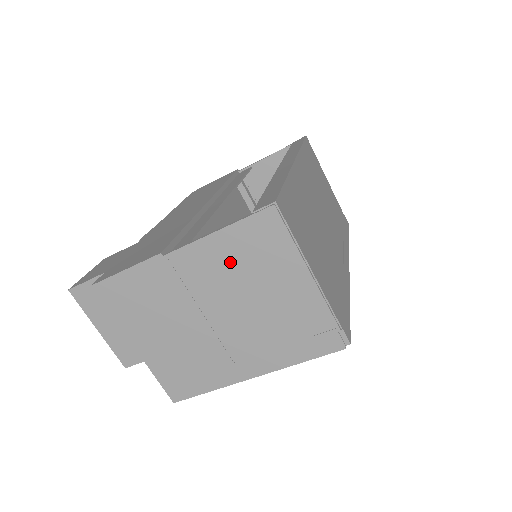
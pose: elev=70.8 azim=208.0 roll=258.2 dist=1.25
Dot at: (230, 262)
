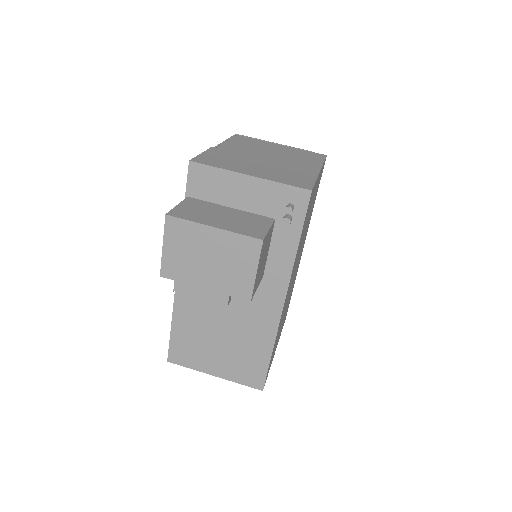
Dot at: (244, 145)
